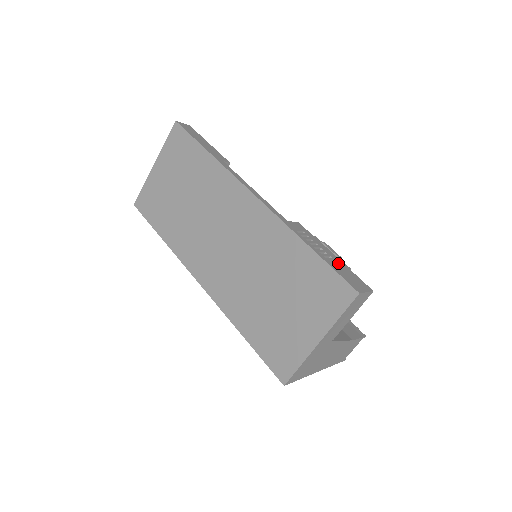
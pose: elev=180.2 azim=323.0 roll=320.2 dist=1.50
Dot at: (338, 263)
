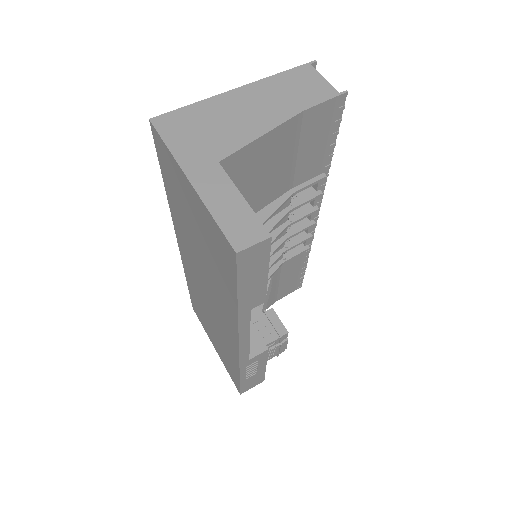
Dot at: (257, 375)
